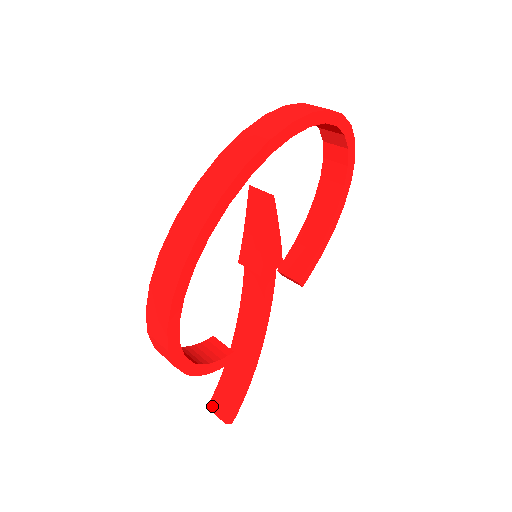
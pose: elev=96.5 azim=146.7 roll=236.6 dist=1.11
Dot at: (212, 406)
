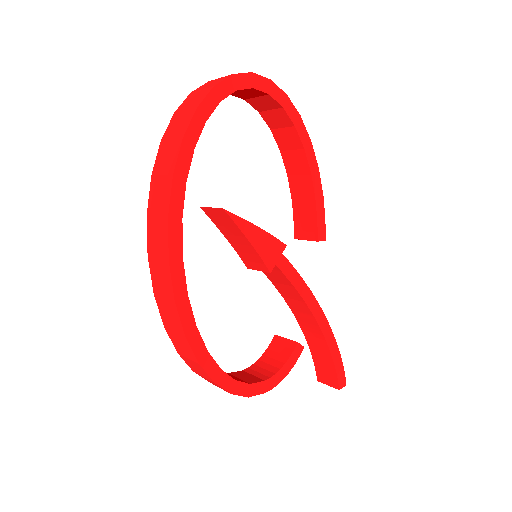
Dot at: (320, 379)
